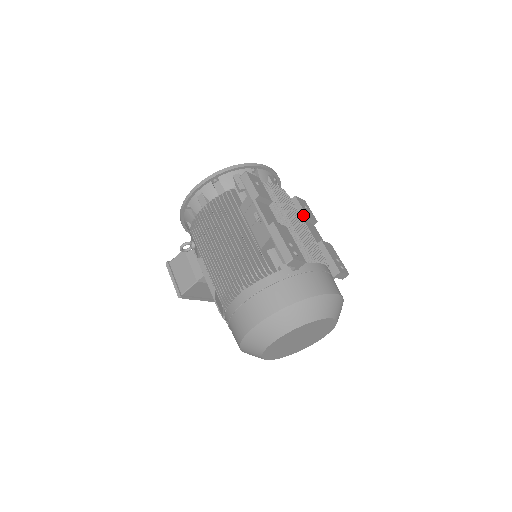
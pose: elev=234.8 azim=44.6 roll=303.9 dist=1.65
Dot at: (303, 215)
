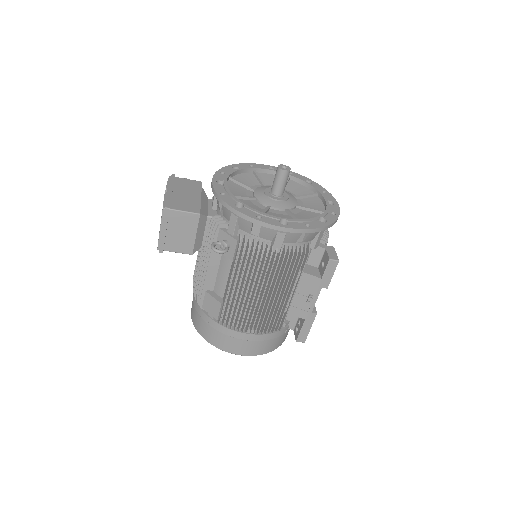
Dot at: occluded
